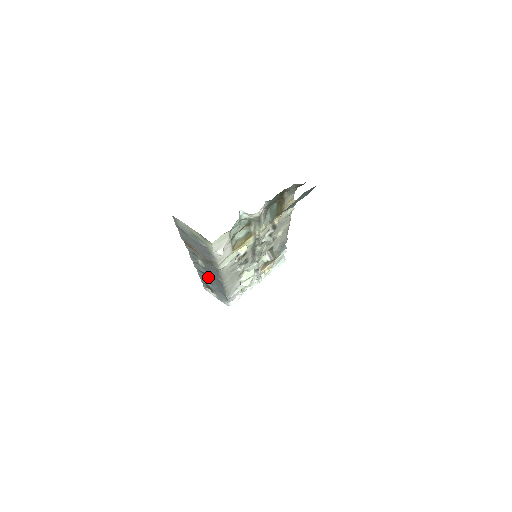
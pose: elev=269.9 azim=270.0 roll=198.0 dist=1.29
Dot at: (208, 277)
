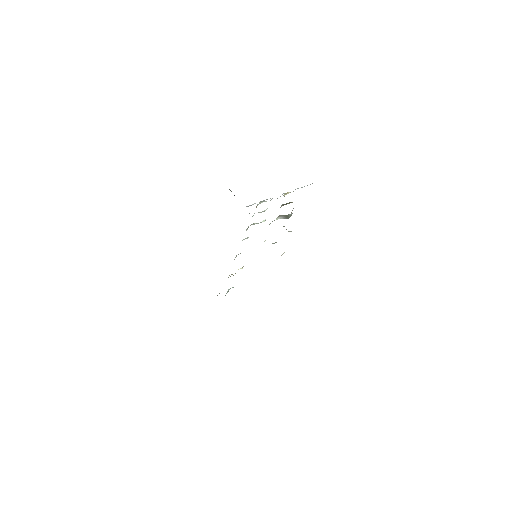
Dot at: occluded
